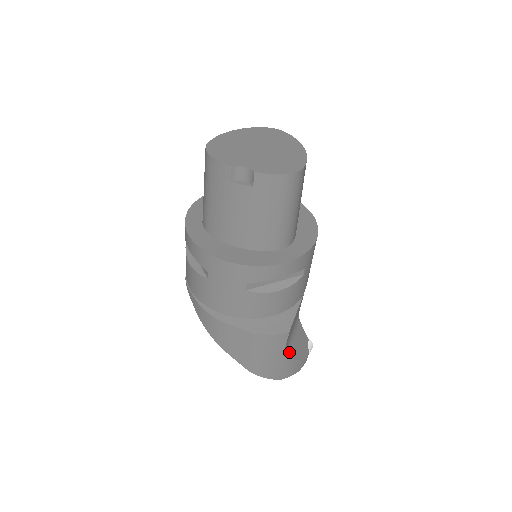
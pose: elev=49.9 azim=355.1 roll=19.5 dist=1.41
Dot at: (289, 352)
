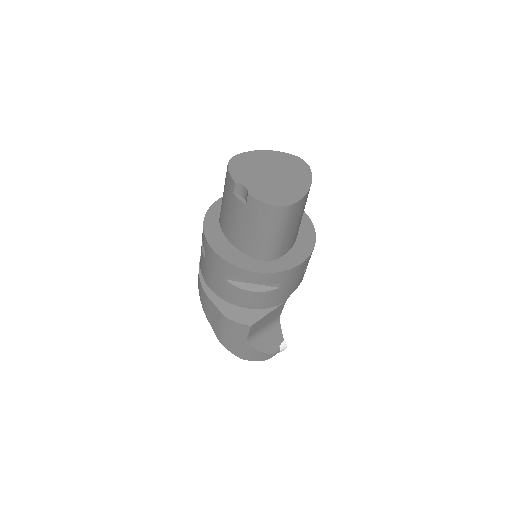
Dot at: (254, 342)
